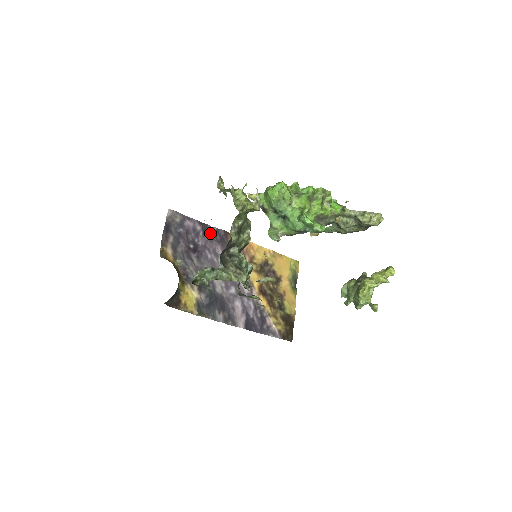
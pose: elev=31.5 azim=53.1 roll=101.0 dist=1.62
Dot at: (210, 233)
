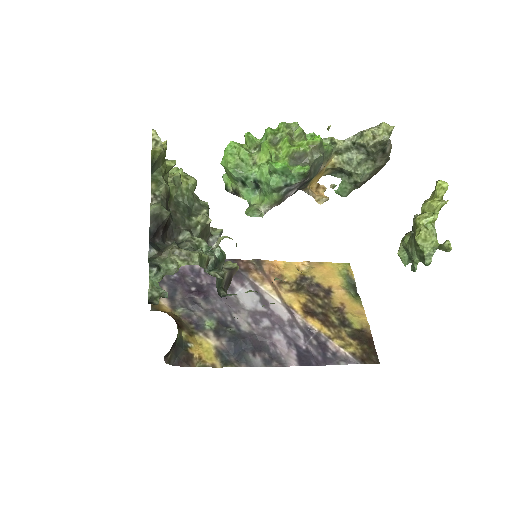
Dot at: occluded
